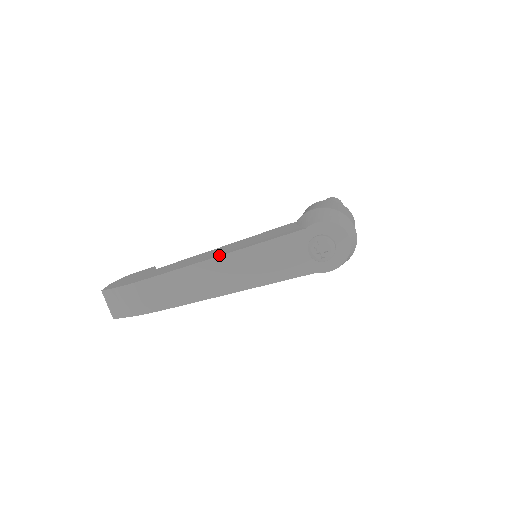
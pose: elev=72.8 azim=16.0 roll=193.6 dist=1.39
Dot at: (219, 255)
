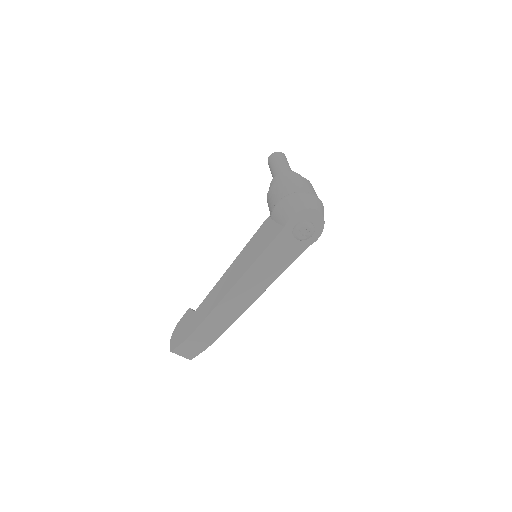
Dot at: (236, 282)
